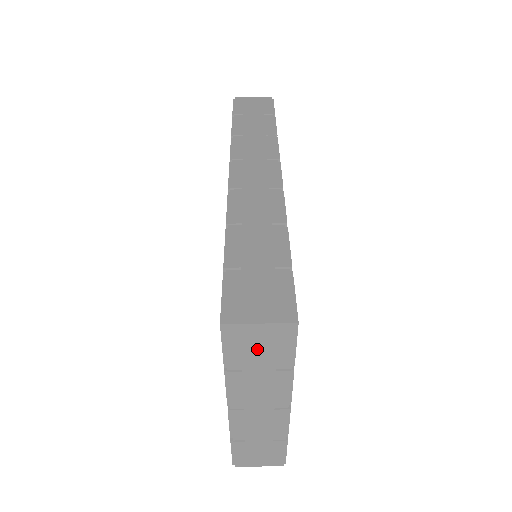
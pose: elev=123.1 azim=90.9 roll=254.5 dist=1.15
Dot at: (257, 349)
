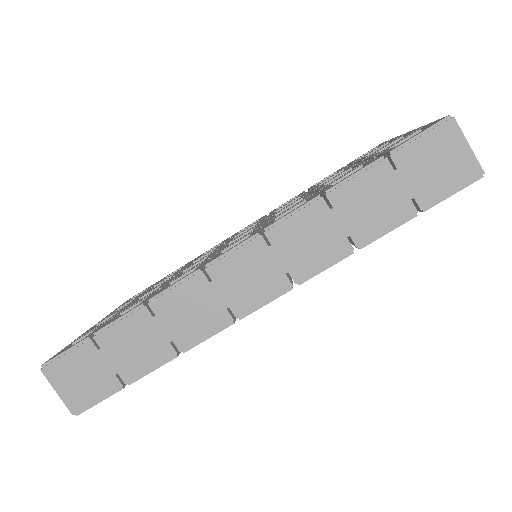
Dot at: occluded
